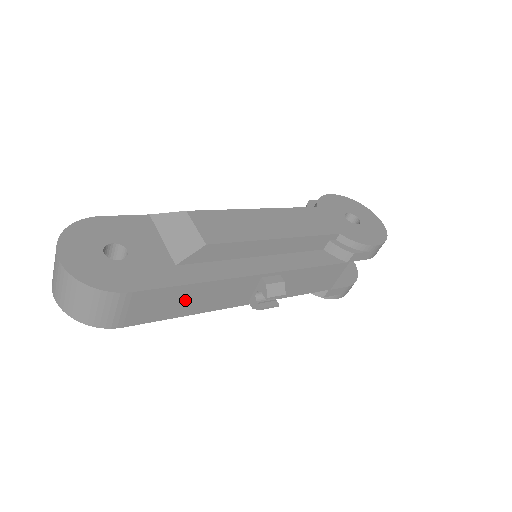
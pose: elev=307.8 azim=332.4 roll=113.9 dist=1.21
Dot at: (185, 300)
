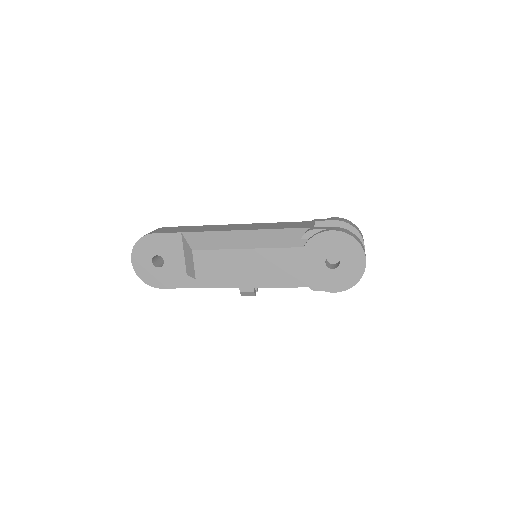
Dot at: occluded
